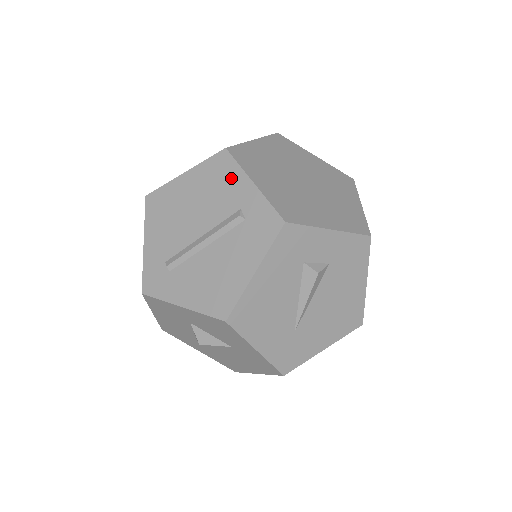
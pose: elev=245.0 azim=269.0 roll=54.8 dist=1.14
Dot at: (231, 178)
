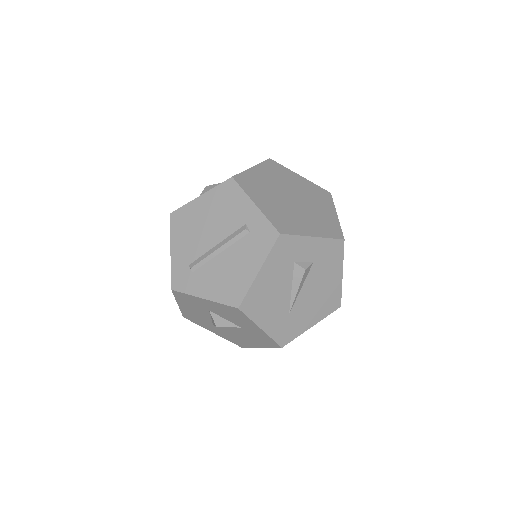
Dot at: (237, 200)
